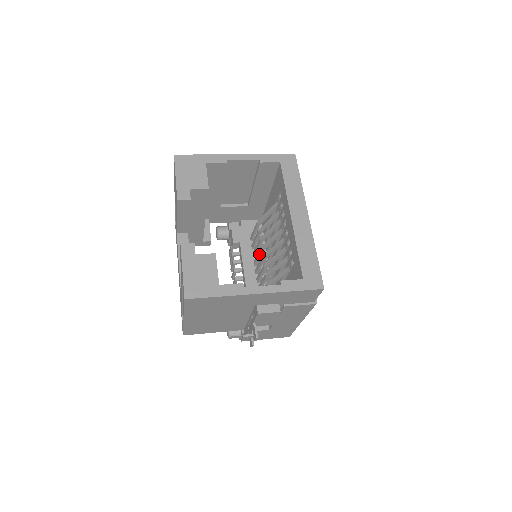
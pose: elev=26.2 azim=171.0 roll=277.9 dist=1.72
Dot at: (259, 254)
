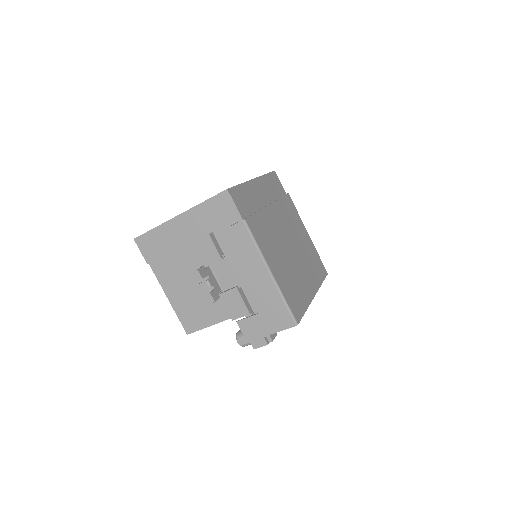
Dot at: occluded
